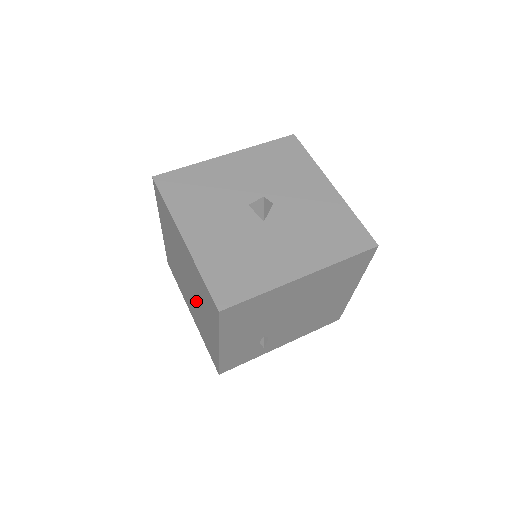
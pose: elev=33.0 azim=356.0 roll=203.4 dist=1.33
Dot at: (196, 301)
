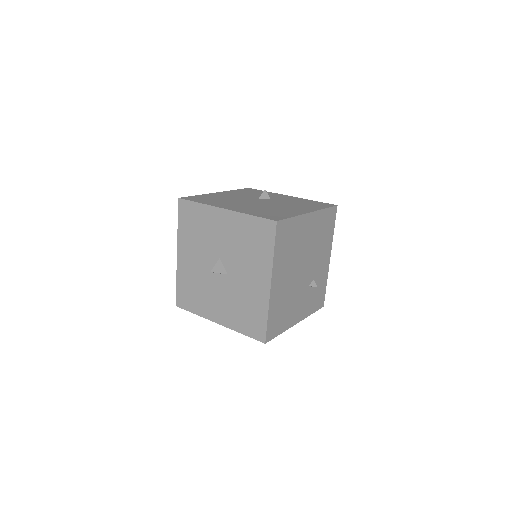
Dot at: occluded
